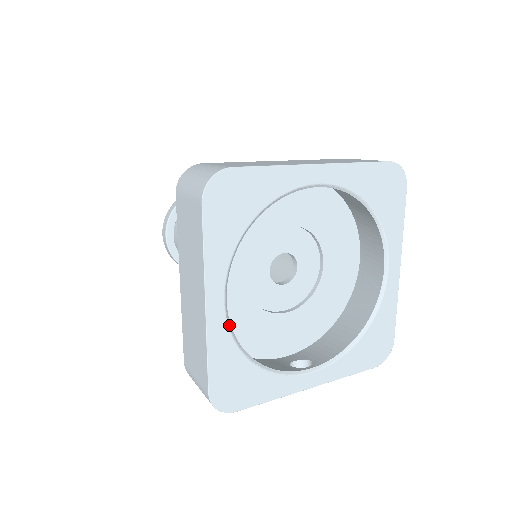
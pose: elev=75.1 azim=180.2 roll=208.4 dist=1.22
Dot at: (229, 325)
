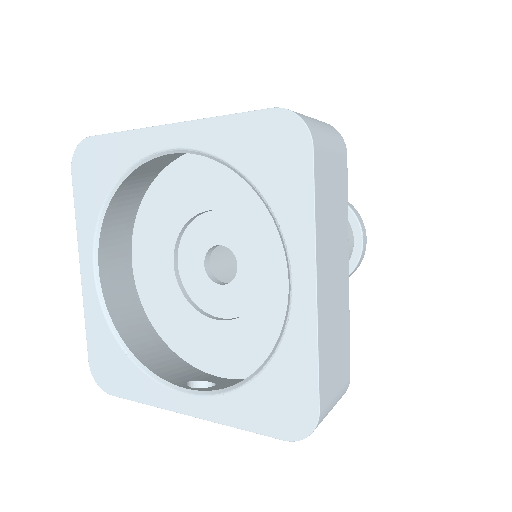
Dot at: (100, 297)
